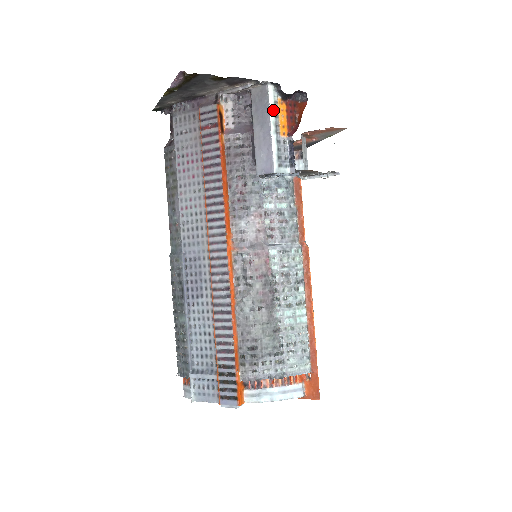
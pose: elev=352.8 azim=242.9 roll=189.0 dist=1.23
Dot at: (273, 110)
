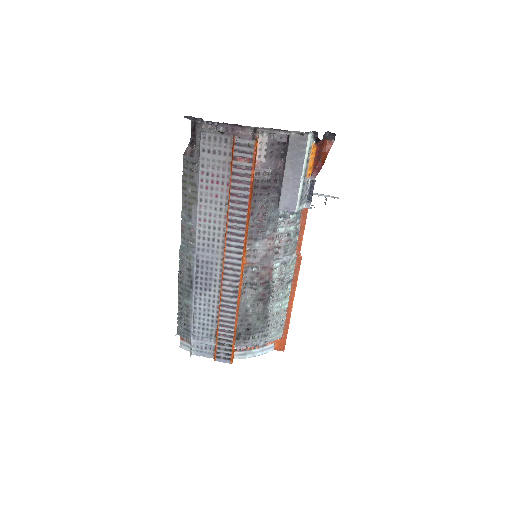
Dot at: (307, 157)
